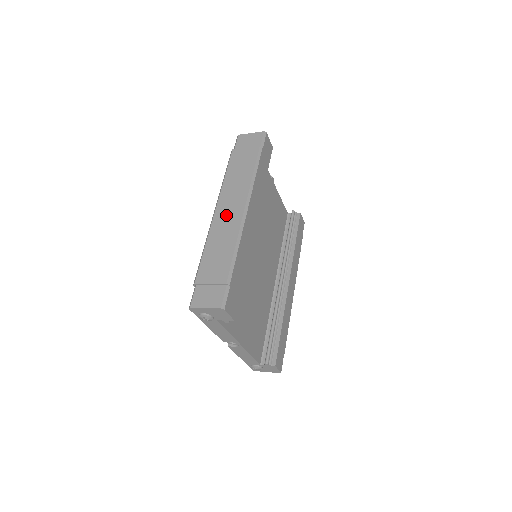
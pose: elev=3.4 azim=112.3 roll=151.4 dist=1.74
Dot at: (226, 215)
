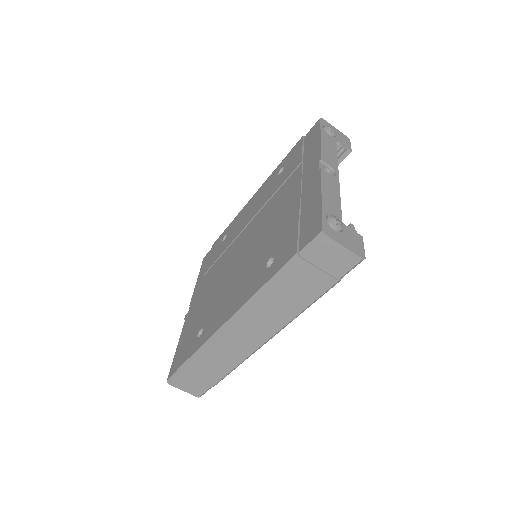
Dot at: occluded
